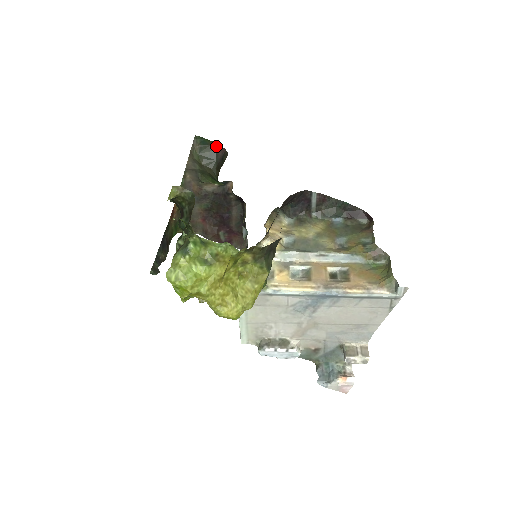
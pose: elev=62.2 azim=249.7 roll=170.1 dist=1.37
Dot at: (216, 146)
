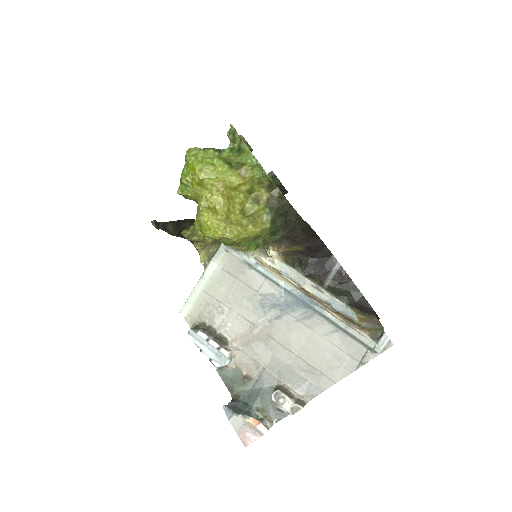
Dot at: (282, 187)
